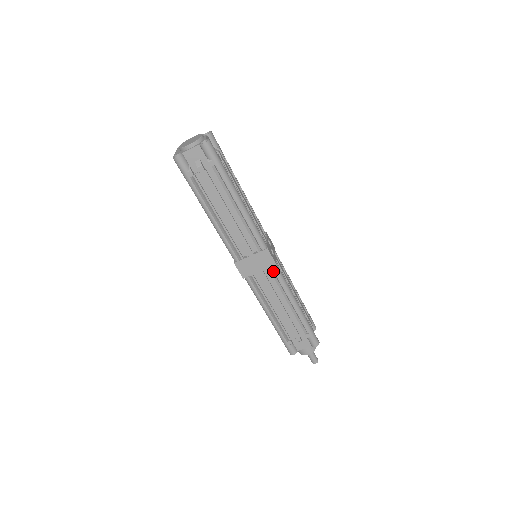
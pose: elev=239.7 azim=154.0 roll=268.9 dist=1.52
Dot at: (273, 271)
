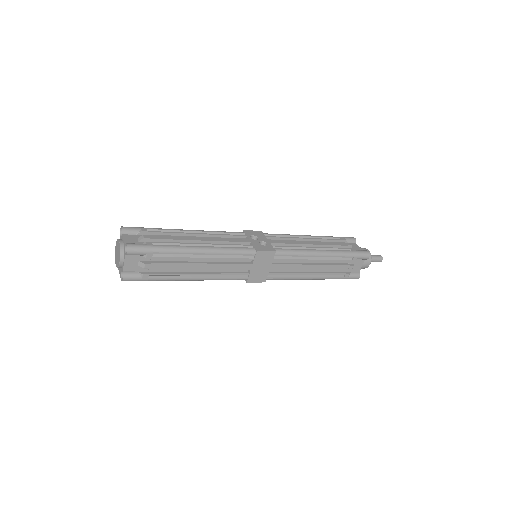
Dot at: (279, 256)
